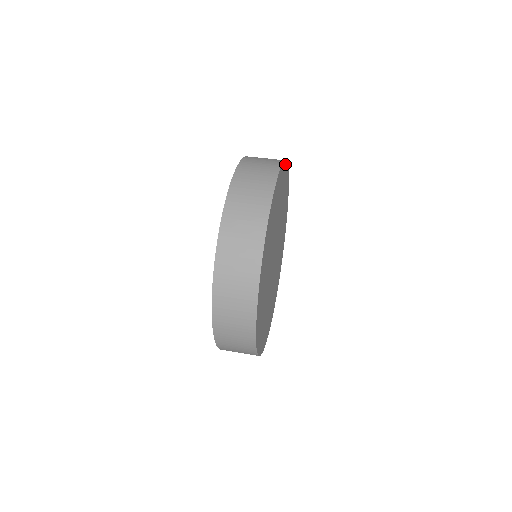
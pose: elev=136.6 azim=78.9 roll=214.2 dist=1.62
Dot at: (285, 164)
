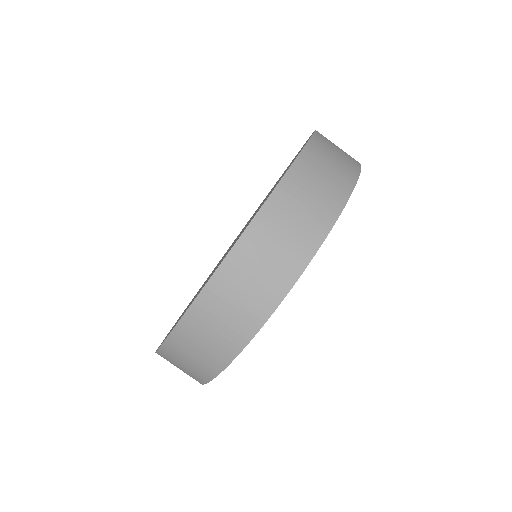
Dot at: occluded
